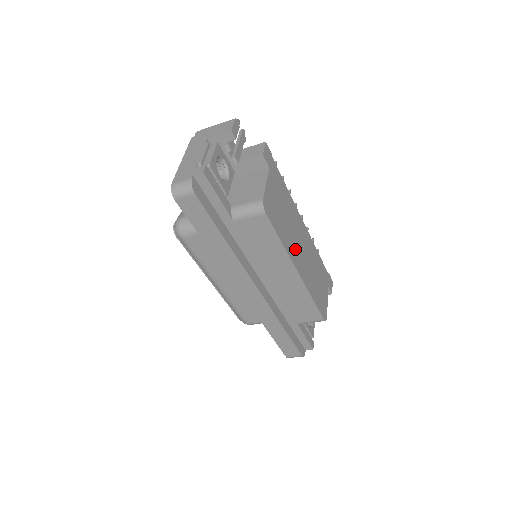
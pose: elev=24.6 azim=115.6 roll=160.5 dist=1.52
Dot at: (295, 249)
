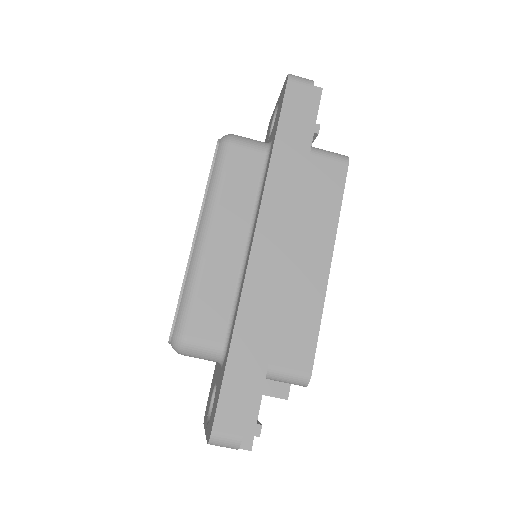
Dot at: occluded
